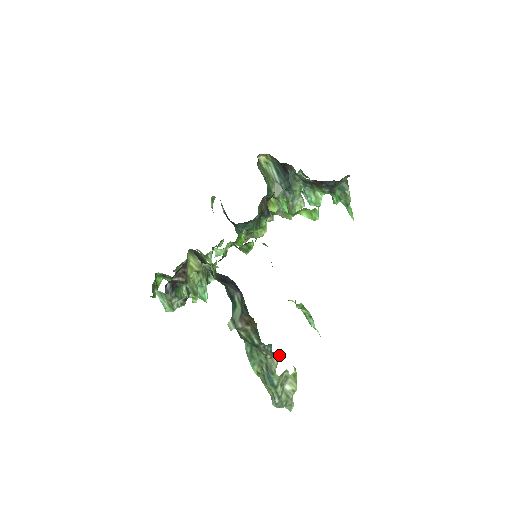
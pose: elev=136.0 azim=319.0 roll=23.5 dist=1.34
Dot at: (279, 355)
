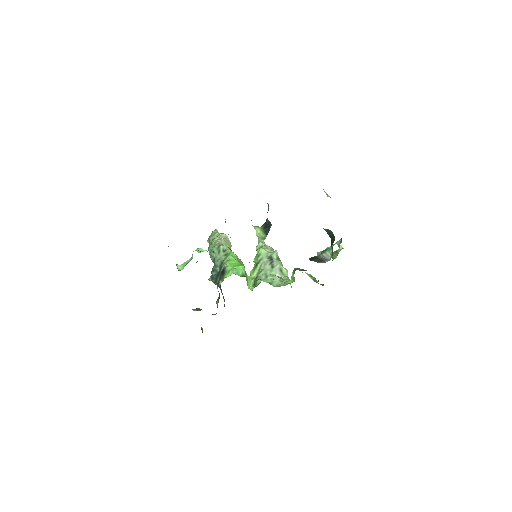
Dot at: occluded
